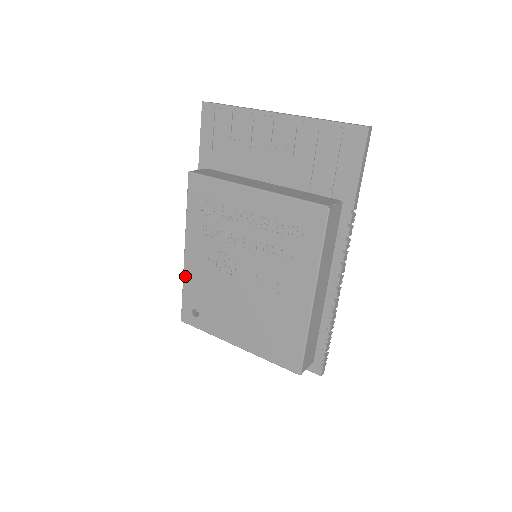
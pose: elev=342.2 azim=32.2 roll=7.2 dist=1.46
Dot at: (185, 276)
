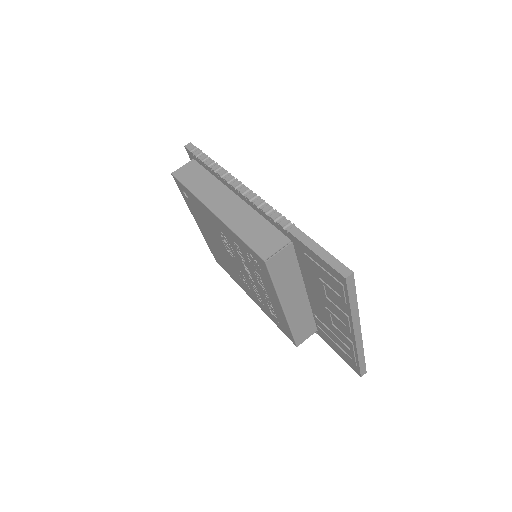
Dot at: (198, 200)
